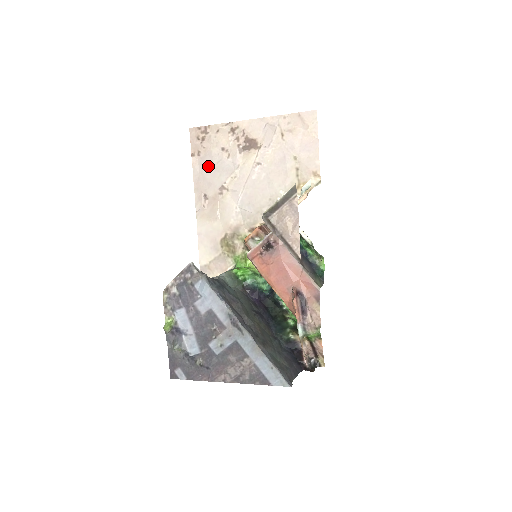
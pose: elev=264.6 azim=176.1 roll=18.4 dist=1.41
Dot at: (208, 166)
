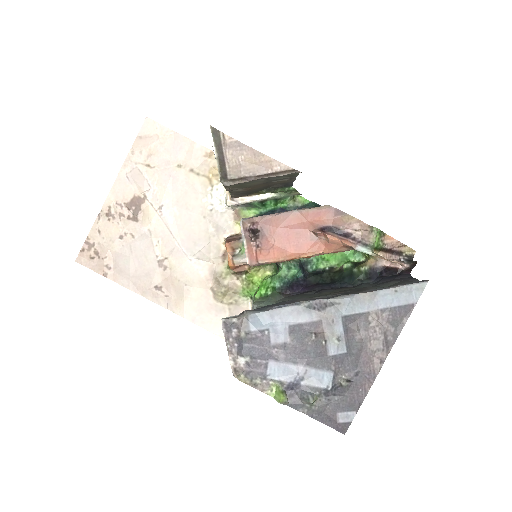
Dot at: (128, 265)
